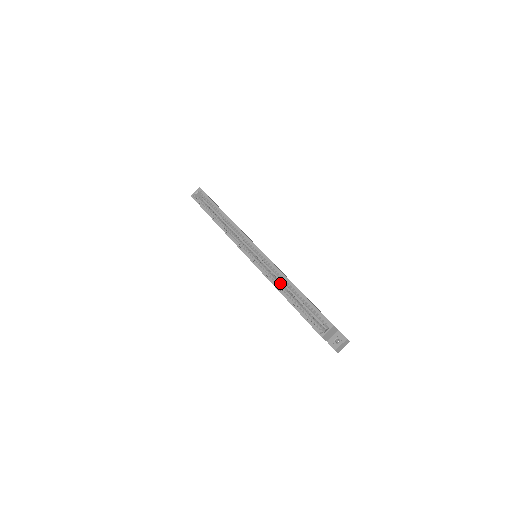
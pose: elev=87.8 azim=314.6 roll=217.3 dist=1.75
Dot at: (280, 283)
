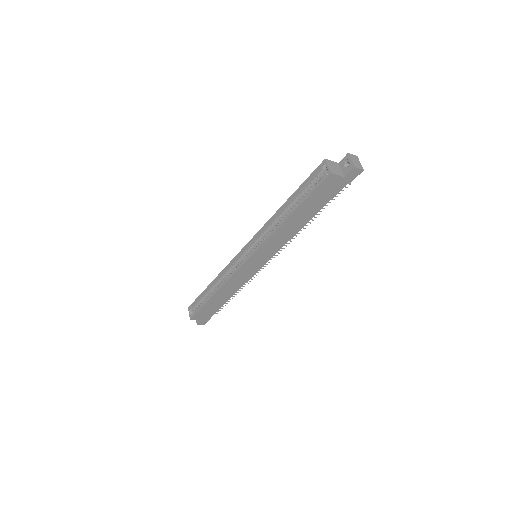
Dot at: occluded
